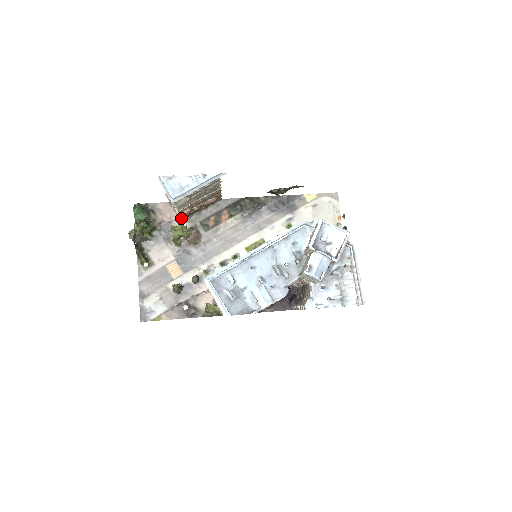
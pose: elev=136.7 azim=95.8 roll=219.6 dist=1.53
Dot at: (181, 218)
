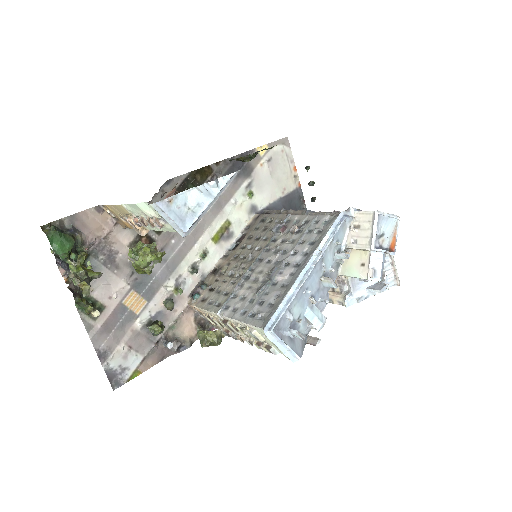
Dot at: (120, 226)
